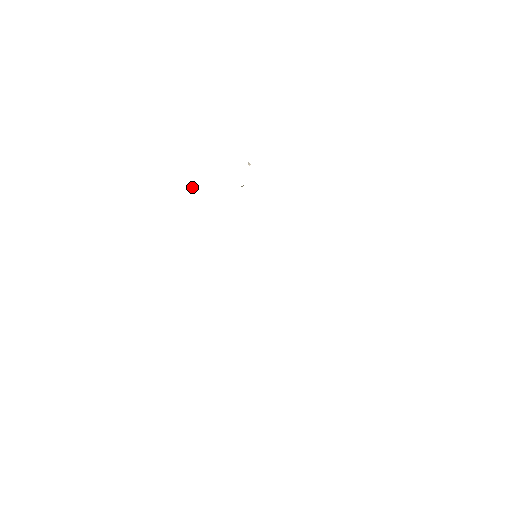
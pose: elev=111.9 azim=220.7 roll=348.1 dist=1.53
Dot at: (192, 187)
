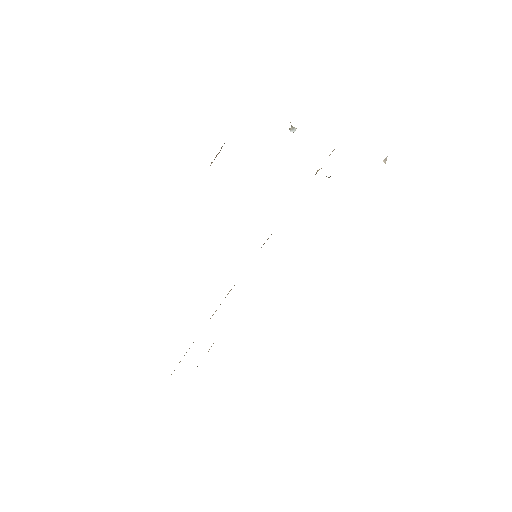
Dot at: (293, 129)
